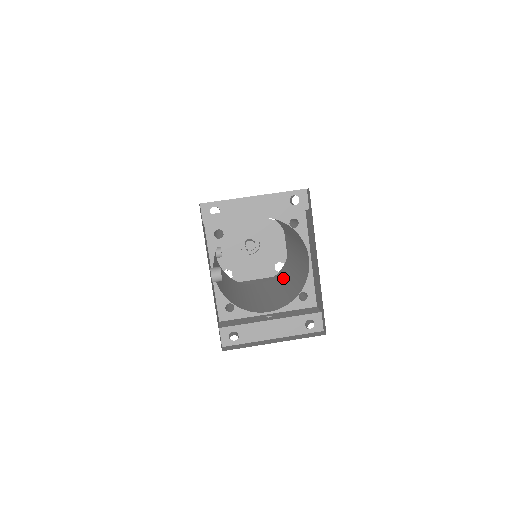
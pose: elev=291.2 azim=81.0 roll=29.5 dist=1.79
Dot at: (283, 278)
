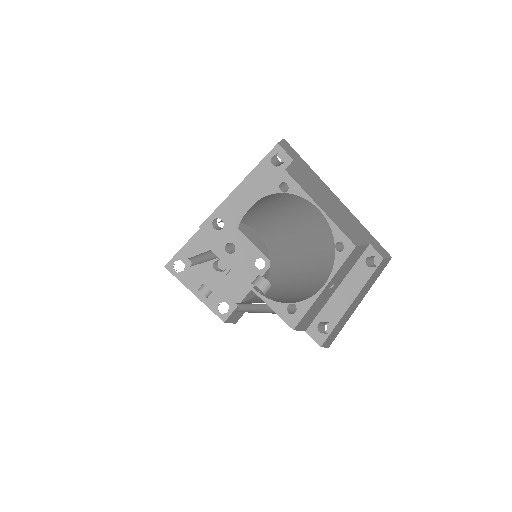
Dot at: (286, 261)
